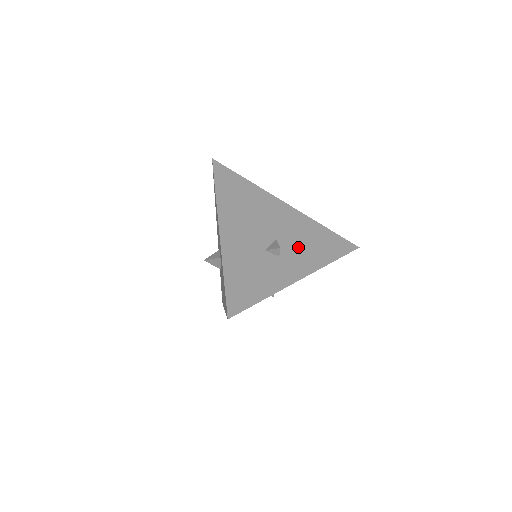
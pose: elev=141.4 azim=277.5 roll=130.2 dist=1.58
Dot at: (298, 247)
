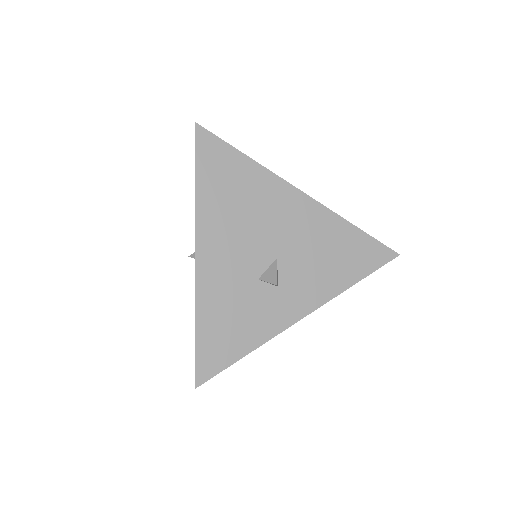
Dot at: occluded
